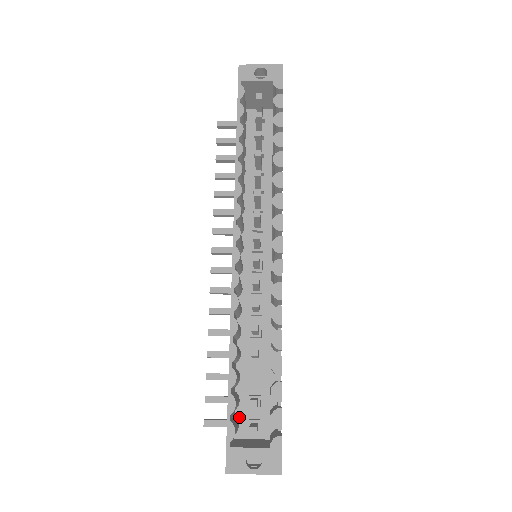
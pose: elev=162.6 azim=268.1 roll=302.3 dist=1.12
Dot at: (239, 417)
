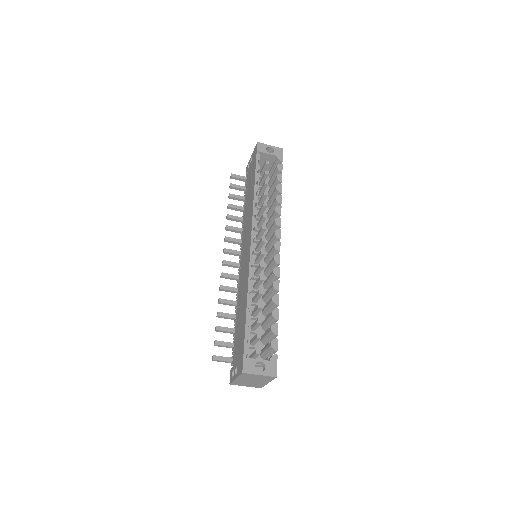
Dot at: occluded
